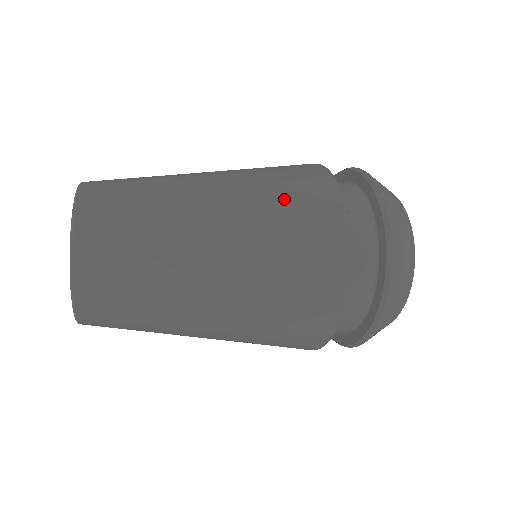
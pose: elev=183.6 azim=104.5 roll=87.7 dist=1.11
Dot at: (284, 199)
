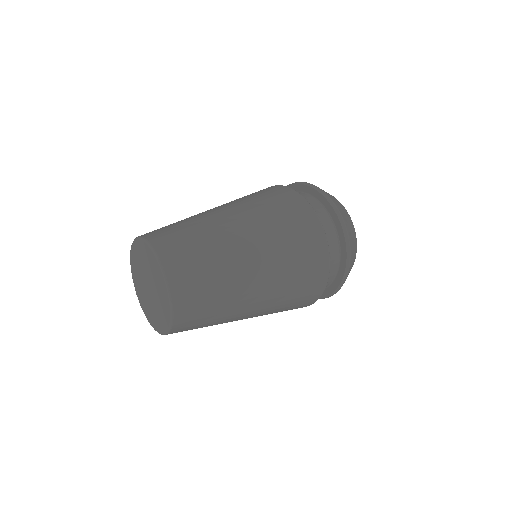
Dot at: (292, 240)
